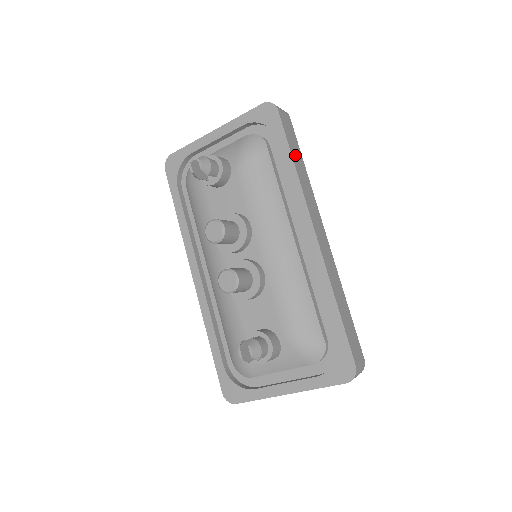
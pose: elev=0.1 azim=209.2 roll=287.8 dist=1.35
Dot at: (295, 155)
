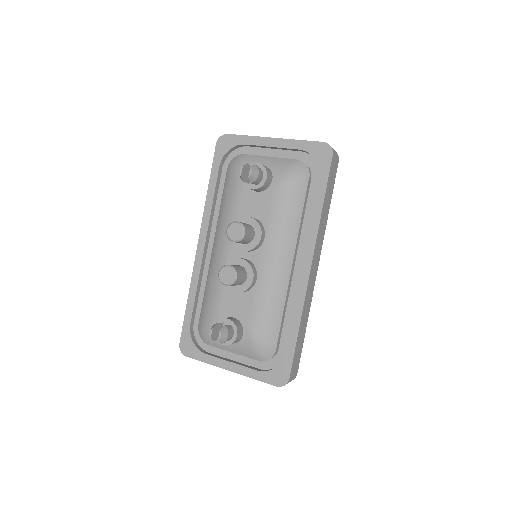
Dot at: (327, 198)
